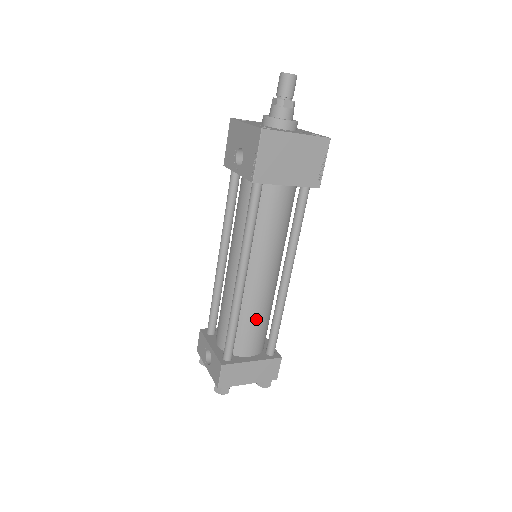
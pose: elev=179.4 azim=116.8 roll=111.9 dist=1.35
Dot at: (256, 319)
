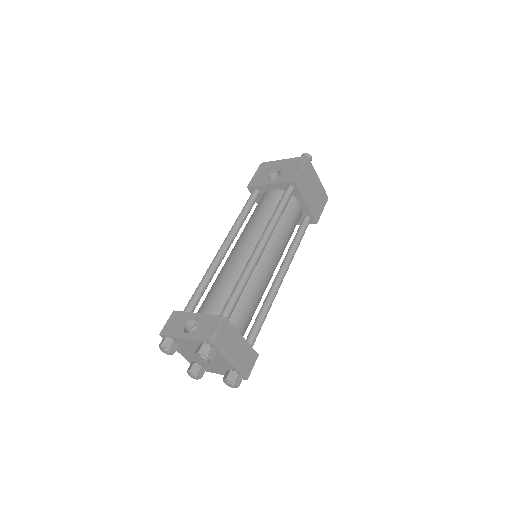
Dot at: (254, 298)
